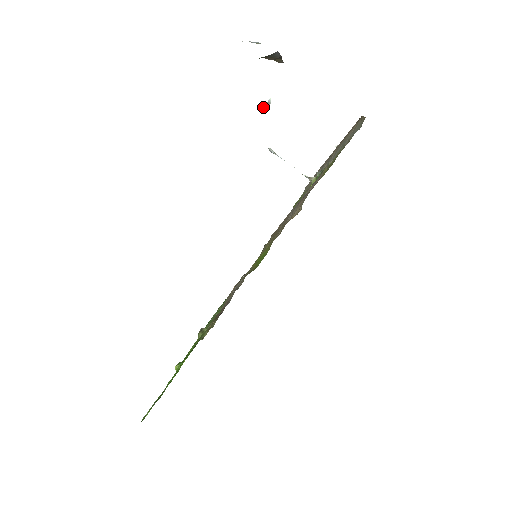
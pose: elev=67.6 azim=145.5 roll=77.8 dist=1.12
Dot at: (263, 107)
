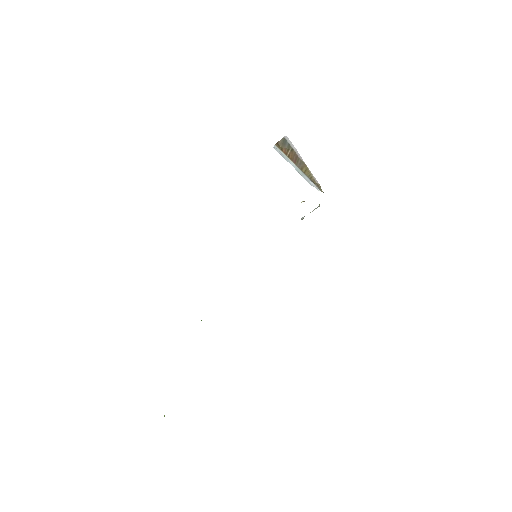
Dot at: occluded
